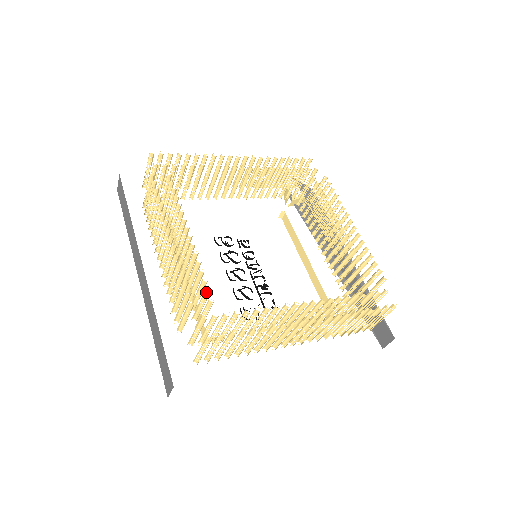
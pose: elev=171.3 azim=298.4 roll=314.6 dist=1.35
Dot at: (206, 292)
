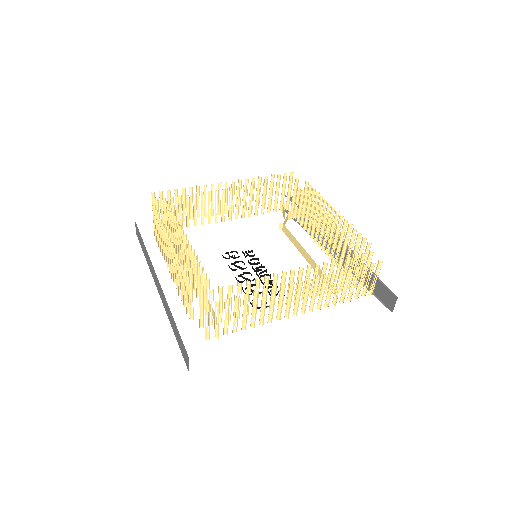
Dot at: (202, 275)
